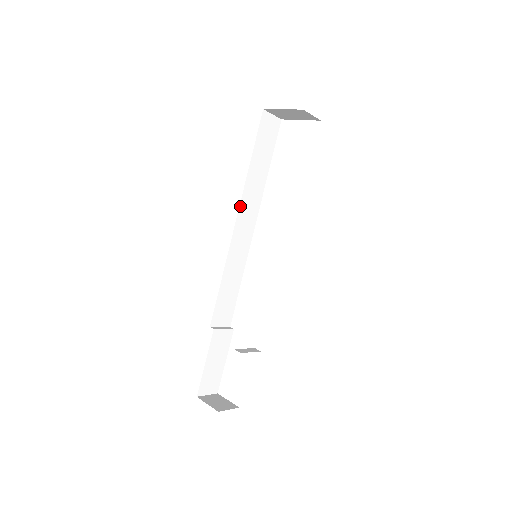
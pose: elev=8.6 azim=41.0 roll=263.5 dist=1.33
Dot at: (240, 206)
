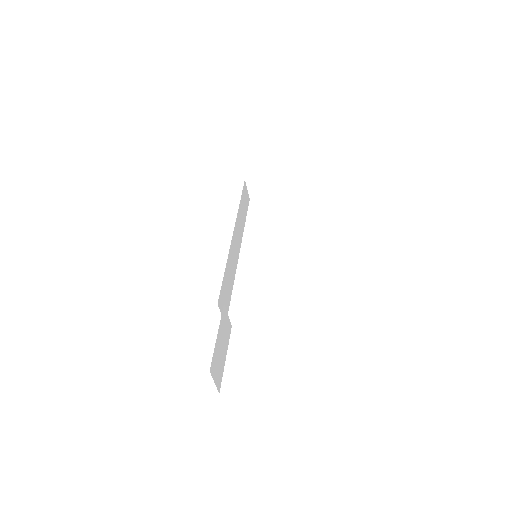
Dot at: (235, 224)
